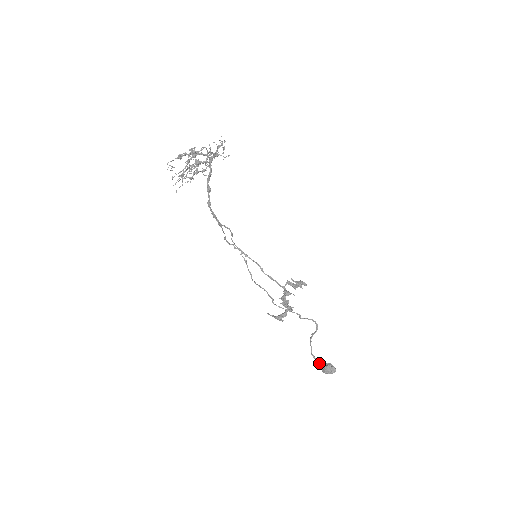
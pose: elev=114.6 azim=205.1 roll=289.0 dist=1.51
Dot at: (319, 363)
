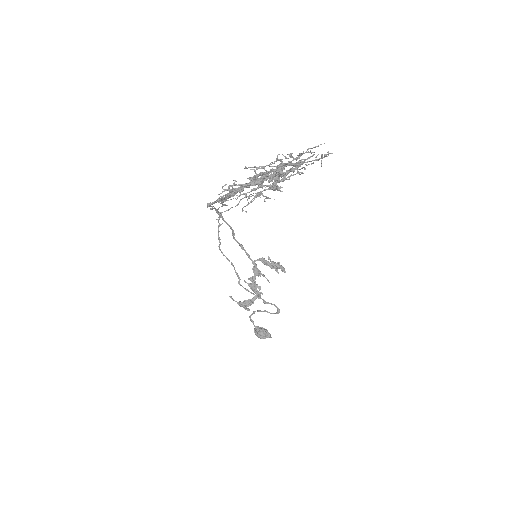
Dot at: (254, 326)
